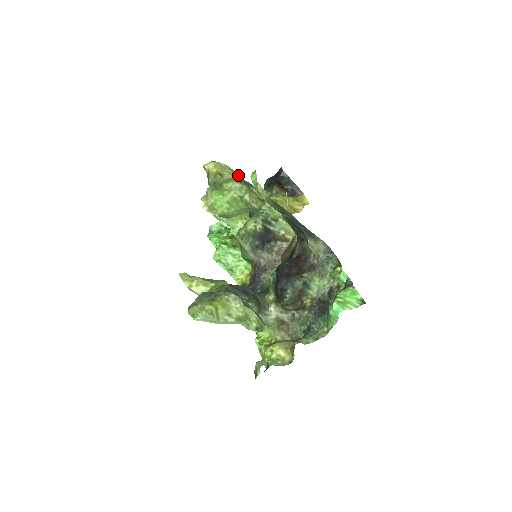
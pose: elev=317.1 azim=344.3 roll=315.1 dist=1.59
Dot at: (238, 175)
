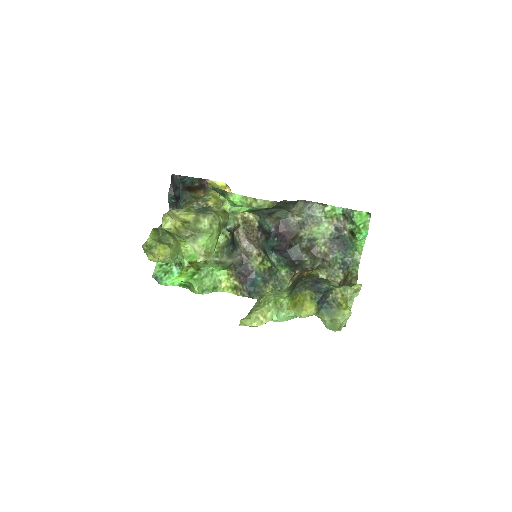
Dot at: (189, 210)
